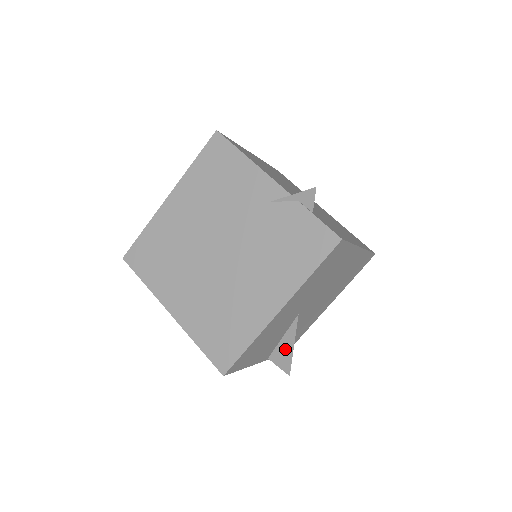
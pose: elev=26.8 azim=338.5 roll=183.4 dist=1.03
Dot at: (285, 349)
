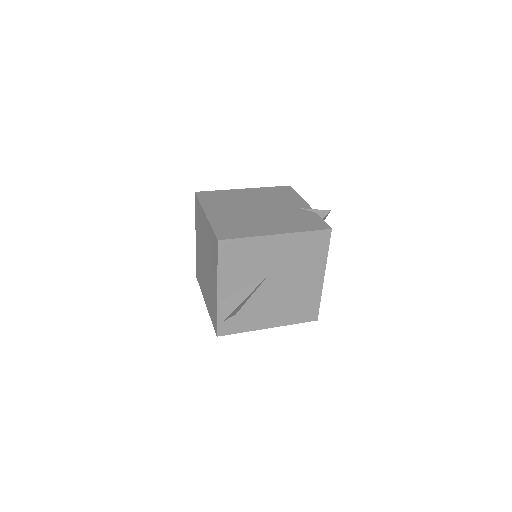
Dot at: (238, 298)
